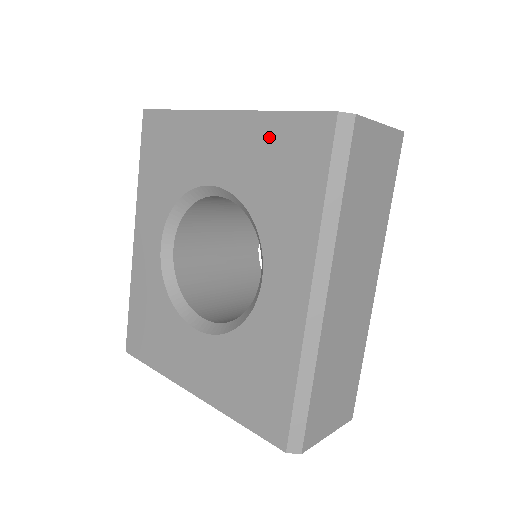
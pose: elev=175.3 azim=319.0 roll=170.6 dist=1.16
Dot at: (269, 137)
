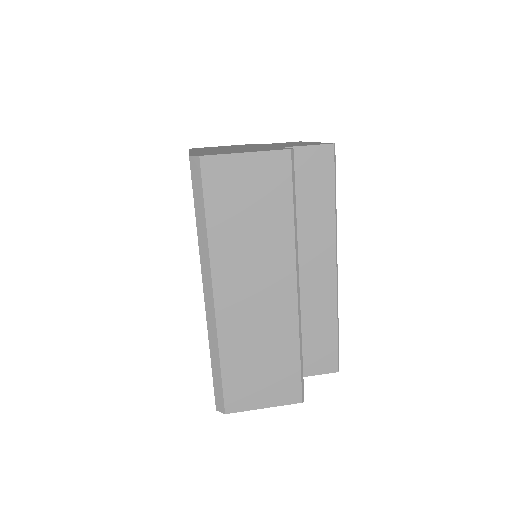
Dot at: occluded
